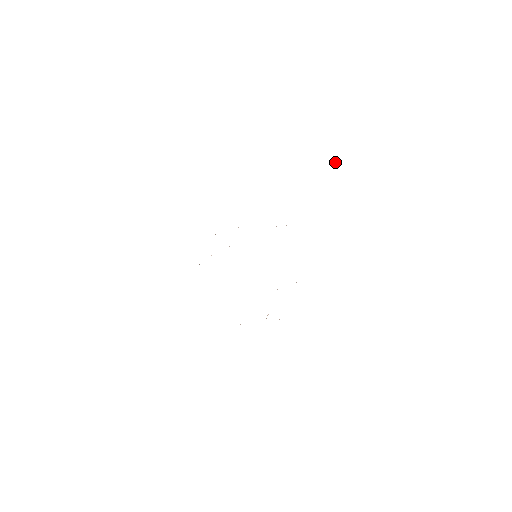
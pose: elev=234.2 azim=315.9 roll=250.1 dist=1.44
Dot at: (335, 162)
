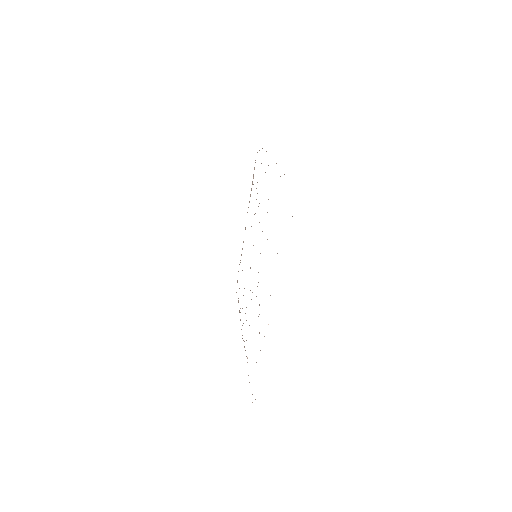
Dot at: occluded
